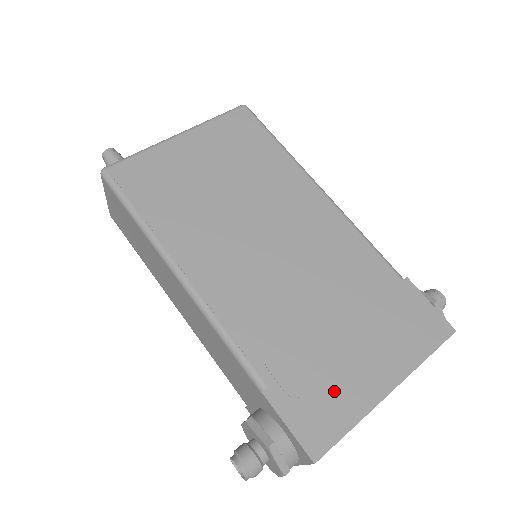
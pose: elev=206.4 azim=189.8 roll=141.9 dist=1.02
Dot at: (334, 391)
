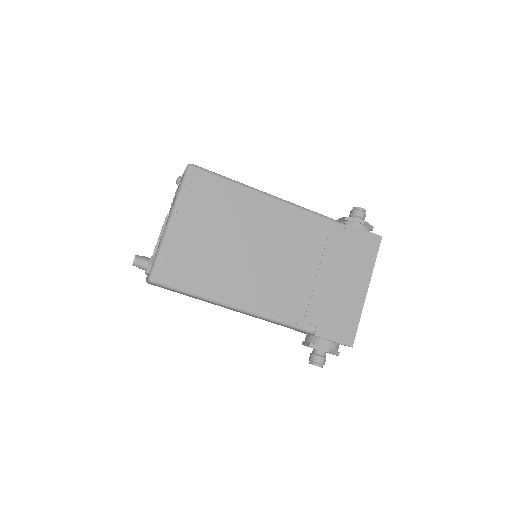
Dot at: (344, 311)
